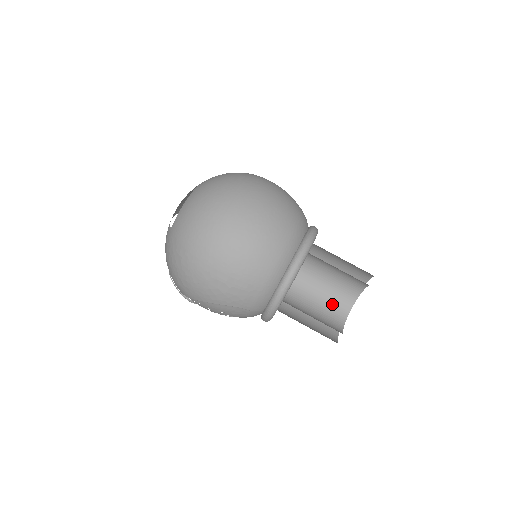
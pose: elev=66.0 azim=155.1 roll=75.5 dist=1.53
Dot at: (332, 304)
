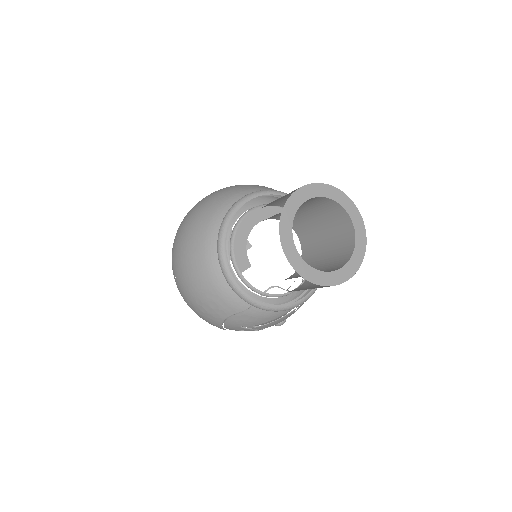
Dot at: (339, 243)
